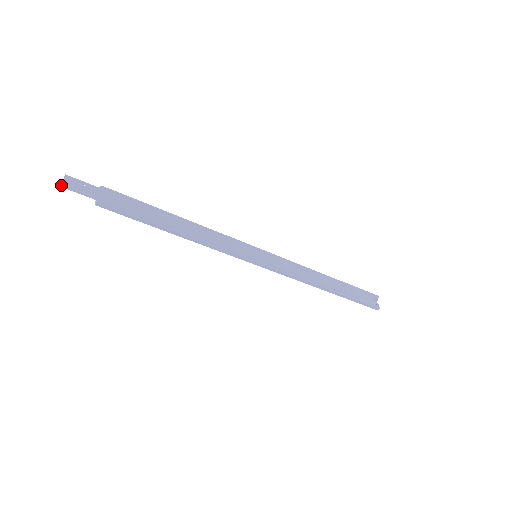
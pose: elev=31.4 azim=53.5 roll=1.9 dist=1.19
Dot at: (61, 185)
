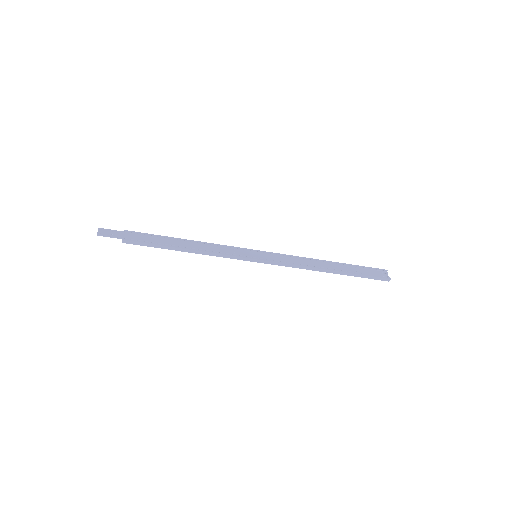
Dot at: (97, 234)
